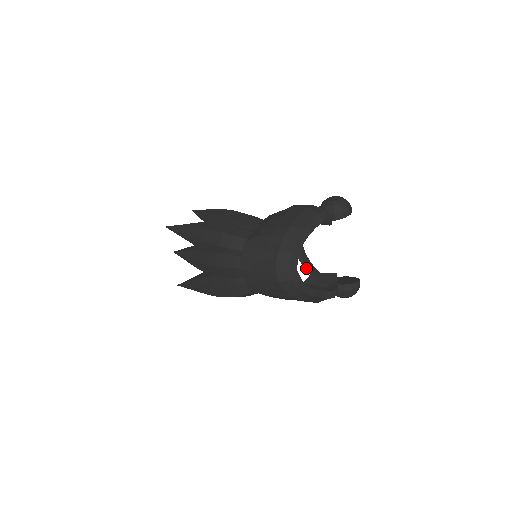
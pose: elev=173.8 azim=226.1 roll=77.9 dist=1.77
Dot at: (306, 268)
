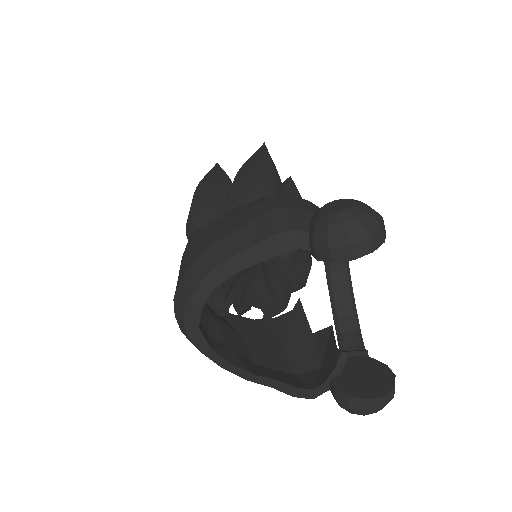
Dot at: (333, 310)
